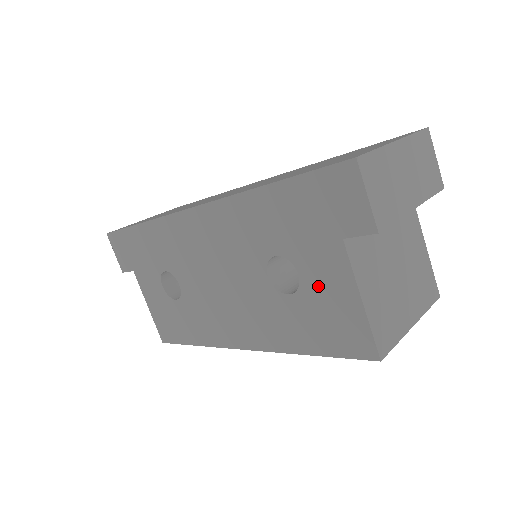
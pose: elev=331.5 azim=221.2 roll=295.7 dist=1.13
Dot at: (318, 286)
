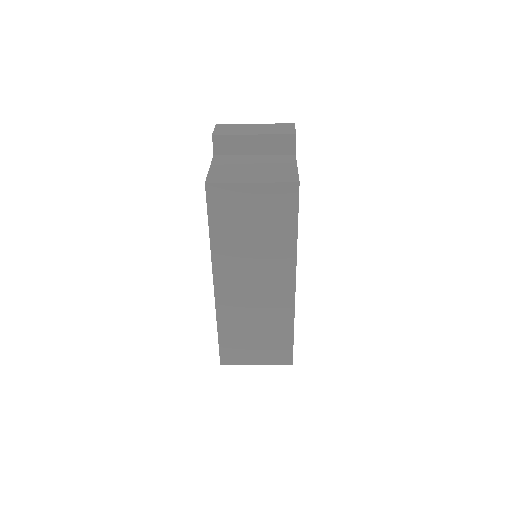
Dot at: occluded
